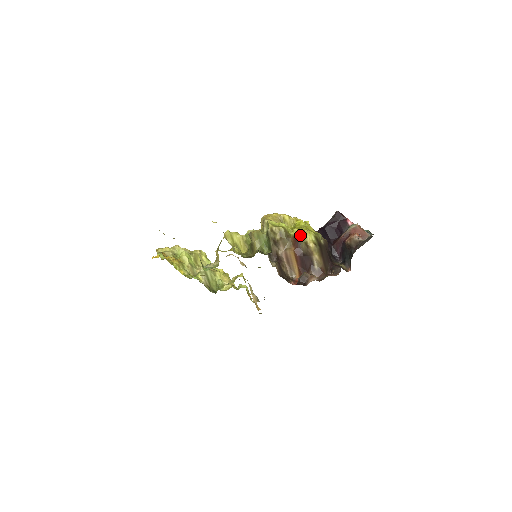
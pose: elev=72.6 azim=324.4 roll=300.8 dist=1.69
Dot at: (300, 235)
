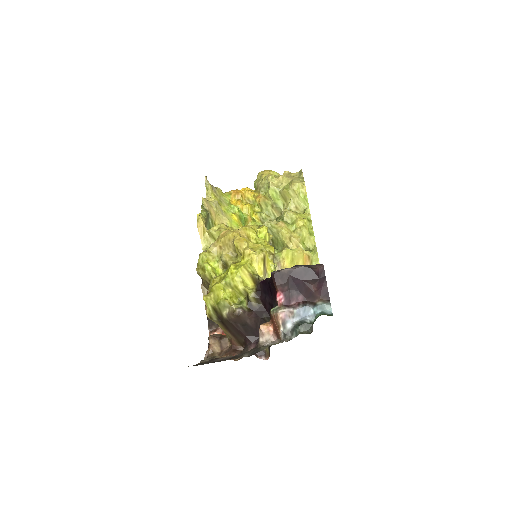
Dot at: occluded
